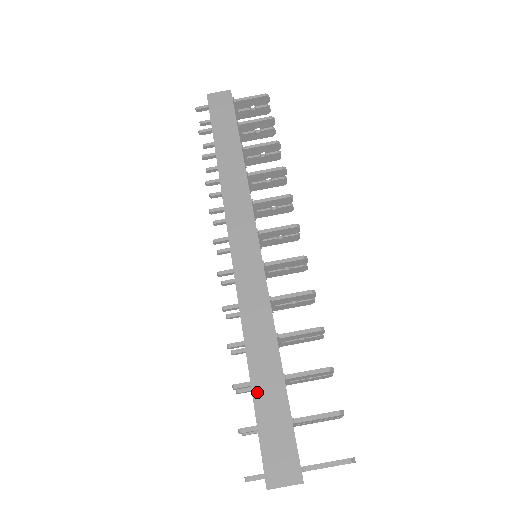
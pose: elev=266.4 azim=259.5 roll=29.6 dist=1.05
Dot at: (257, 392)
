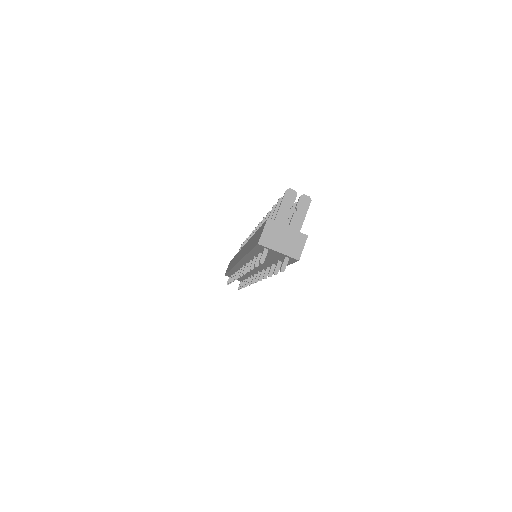
Dot at: (249, 249)
